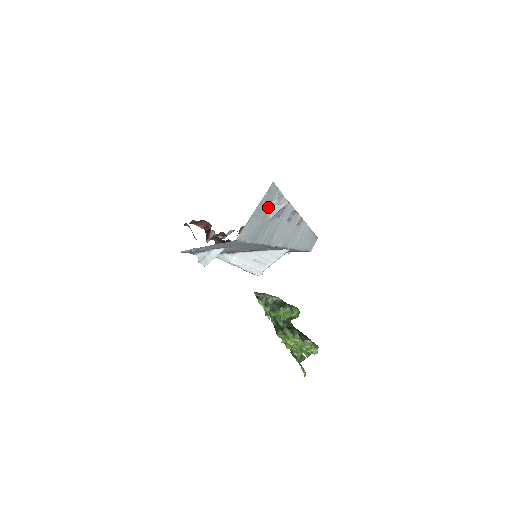
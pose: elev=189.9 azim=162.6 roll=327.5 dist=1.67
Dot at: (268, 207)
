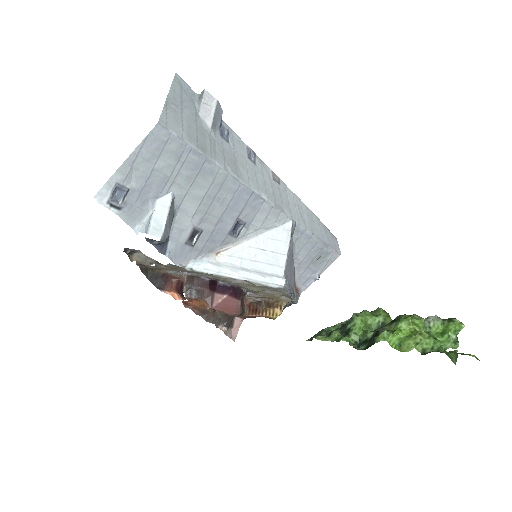
Dot at: (193, 108)
